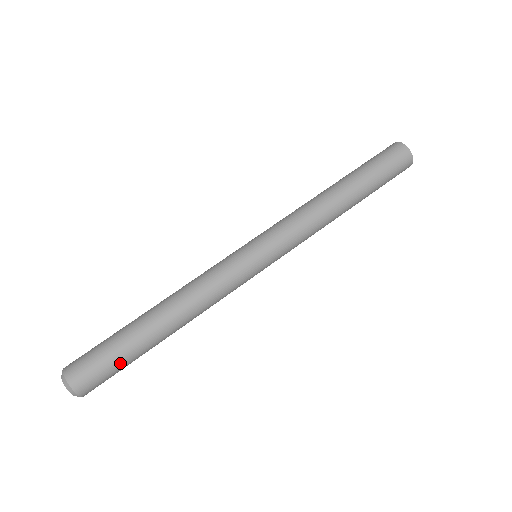
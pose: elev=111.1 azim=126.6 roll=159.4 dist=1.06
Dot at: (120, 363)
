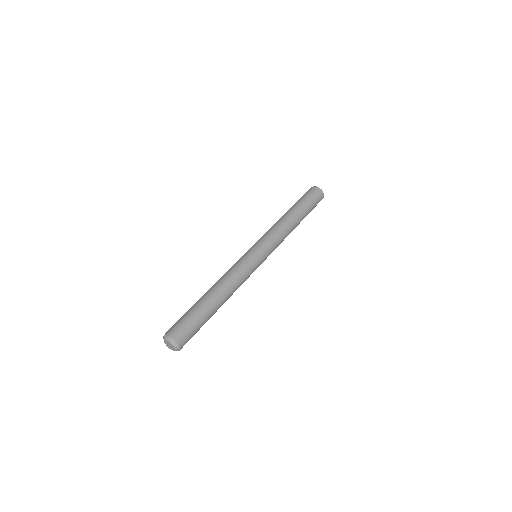
Dot at: (197, 322)
